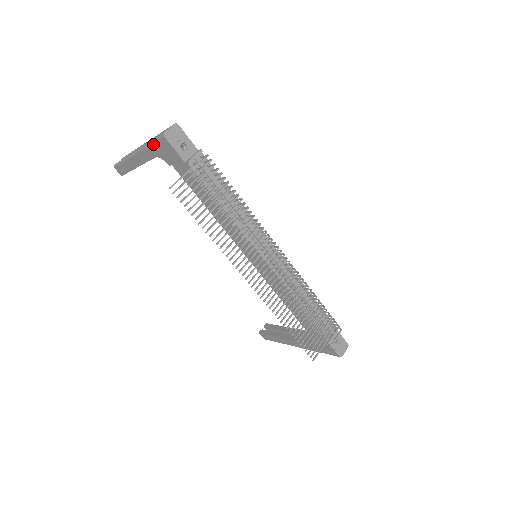
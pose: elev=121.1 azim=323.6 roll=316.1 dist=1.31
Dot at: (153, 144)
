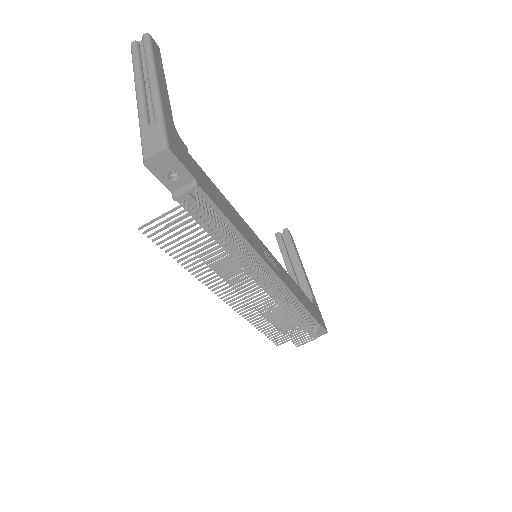
Dot at: (141, 138)
